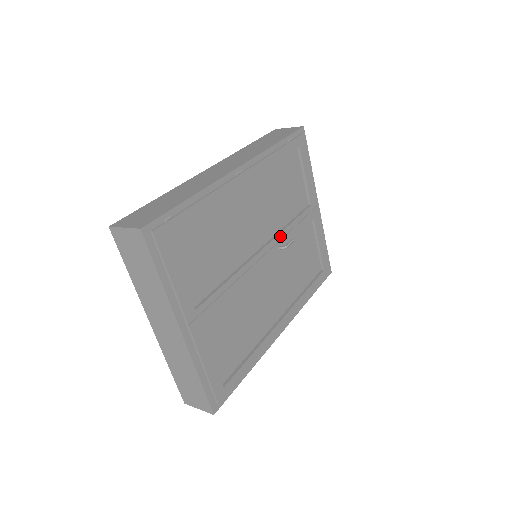
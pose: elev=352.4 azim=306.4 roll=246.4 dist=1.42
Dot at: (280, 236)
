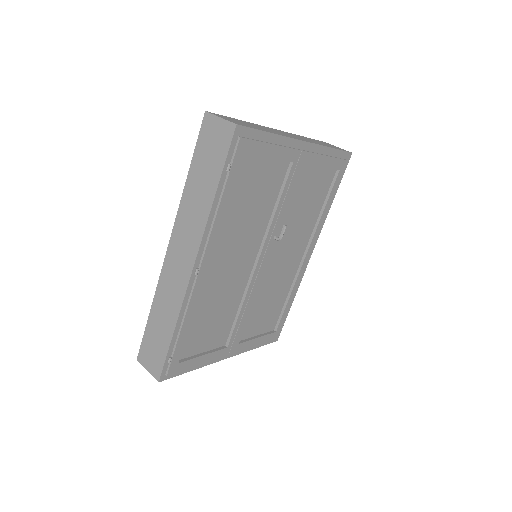
Dot at: (270, 232)
